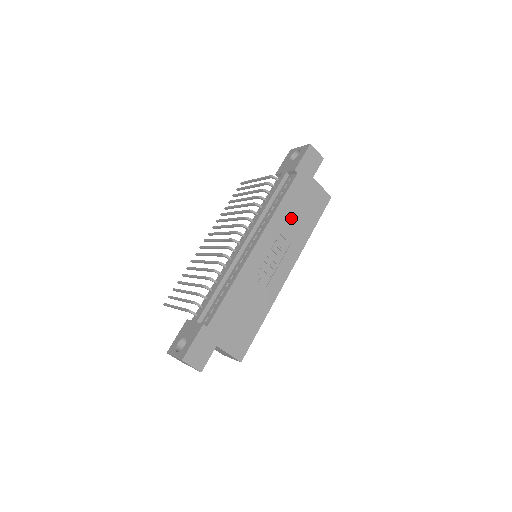
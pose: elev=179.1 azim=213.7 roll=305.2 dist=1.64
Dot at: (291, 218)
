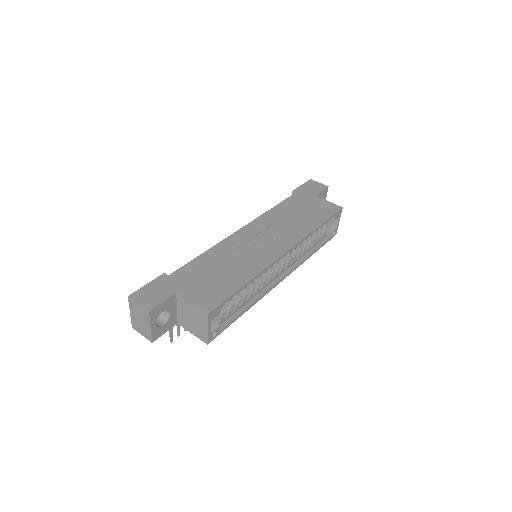
Dot at: (288, 216)
